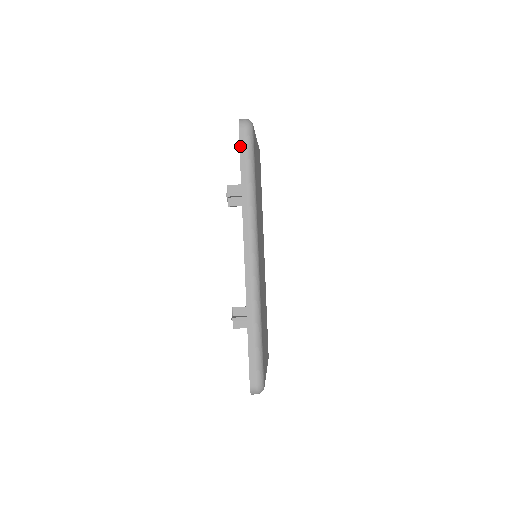
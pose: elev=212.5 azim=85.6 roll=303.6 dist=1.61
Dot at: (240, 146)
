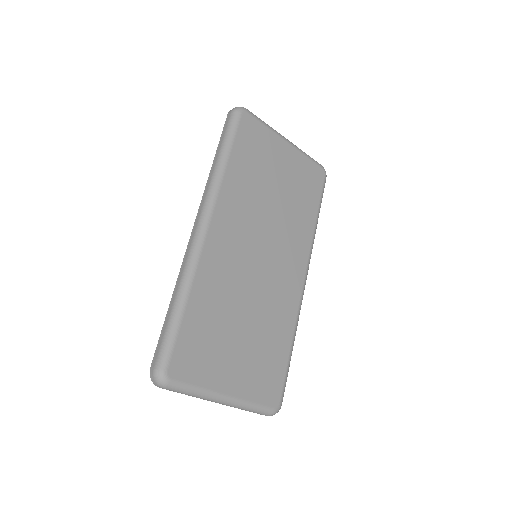
Dot at: (224, 128)
